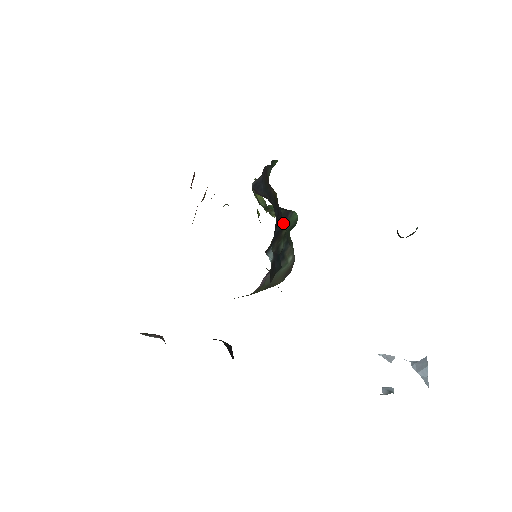
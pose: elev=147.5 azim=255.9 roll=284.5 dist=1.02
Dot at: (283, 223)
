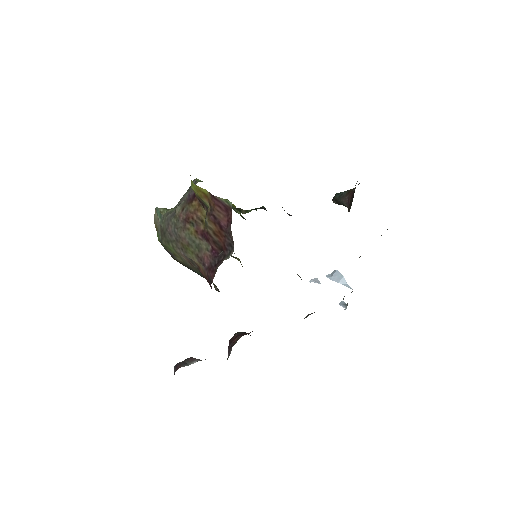
Dot at: occluded
